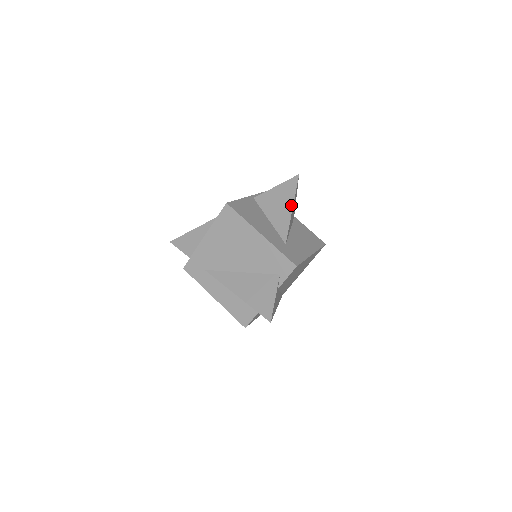
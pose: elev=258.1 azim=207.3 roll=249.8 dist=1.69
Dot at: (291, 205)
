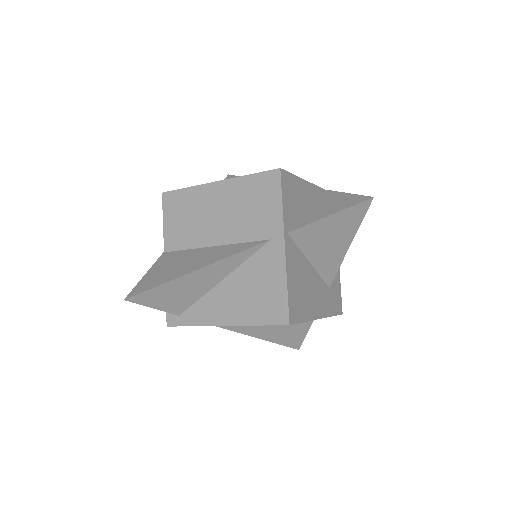
Dot at: (348, 244)
